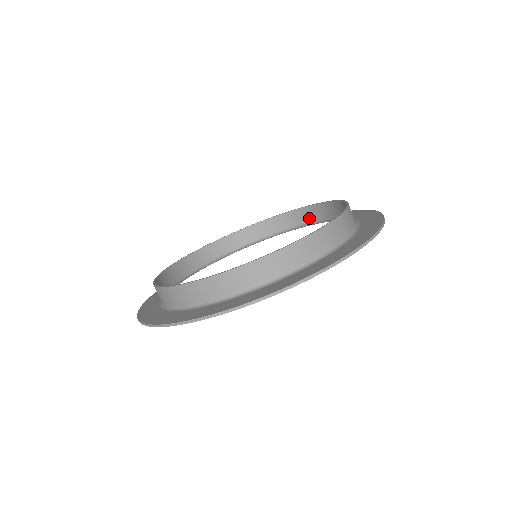
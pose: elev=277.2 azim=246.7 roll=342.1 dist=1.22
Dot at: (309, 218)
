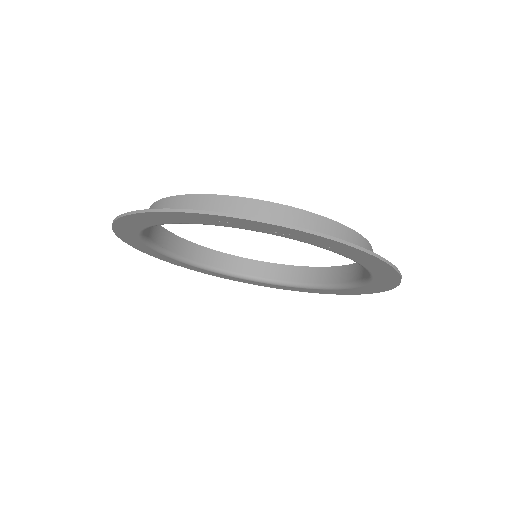
Dot at: (317, 279)
